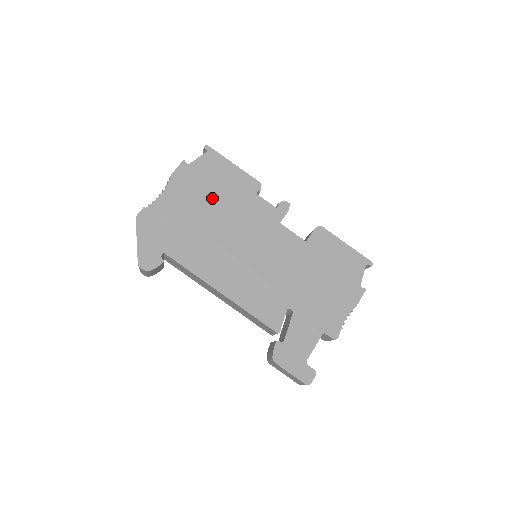
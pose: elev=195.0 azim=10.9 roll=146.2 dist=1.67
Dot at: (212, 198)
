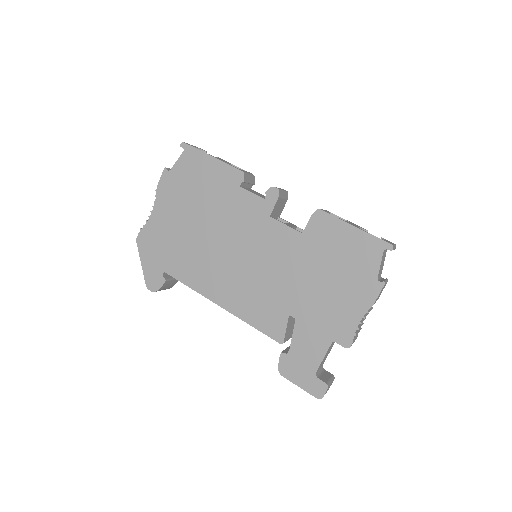
Dot at: (197, 203)
